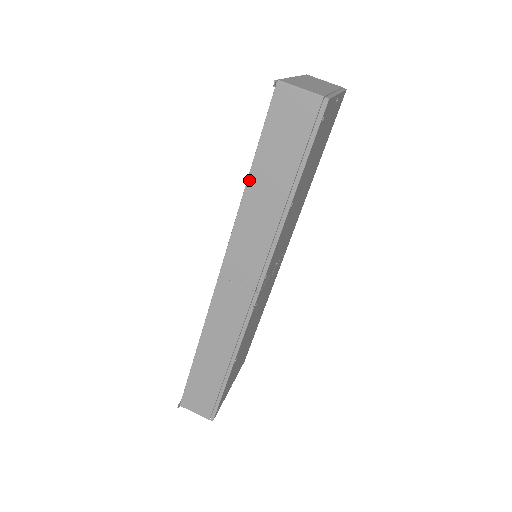
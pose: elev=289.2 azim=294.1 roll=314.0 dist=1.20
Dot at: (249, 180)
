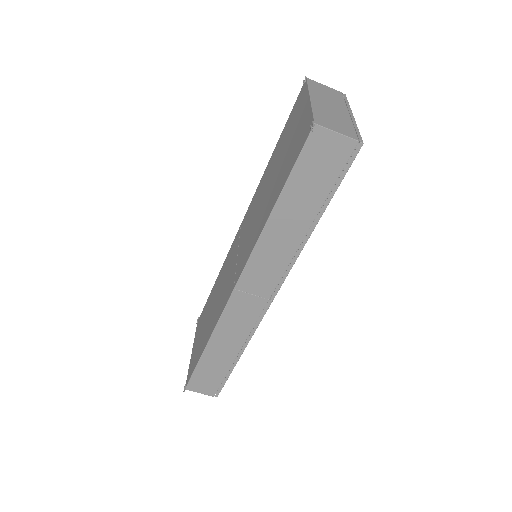
Dot at: (274, 210)
